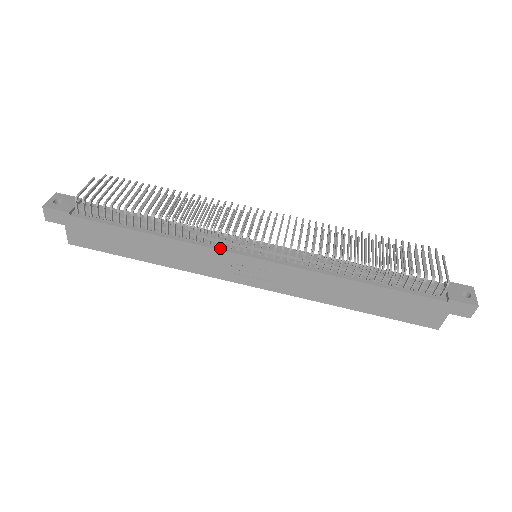
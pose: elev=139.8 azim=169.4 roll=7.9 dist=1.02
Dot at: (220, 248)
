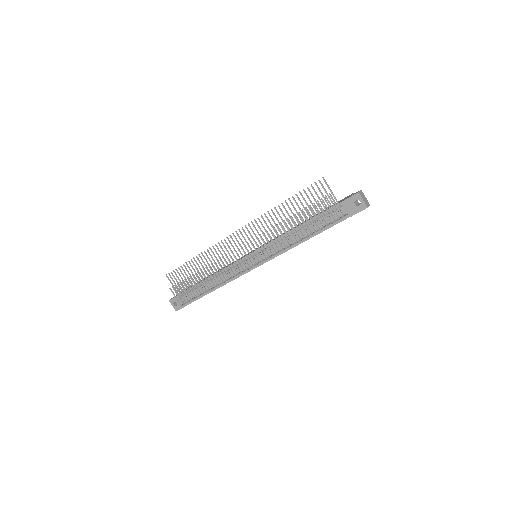
Dot at: (243, 274)
